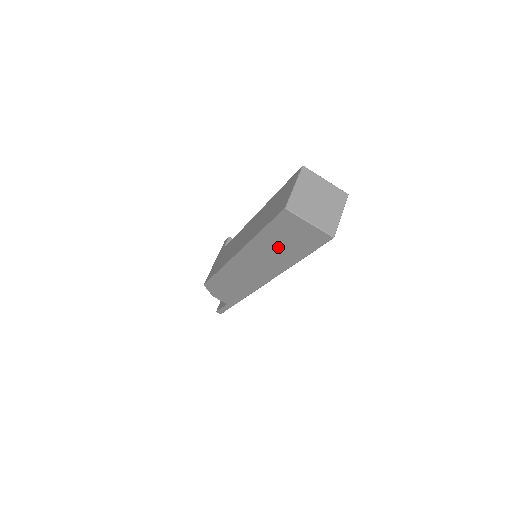
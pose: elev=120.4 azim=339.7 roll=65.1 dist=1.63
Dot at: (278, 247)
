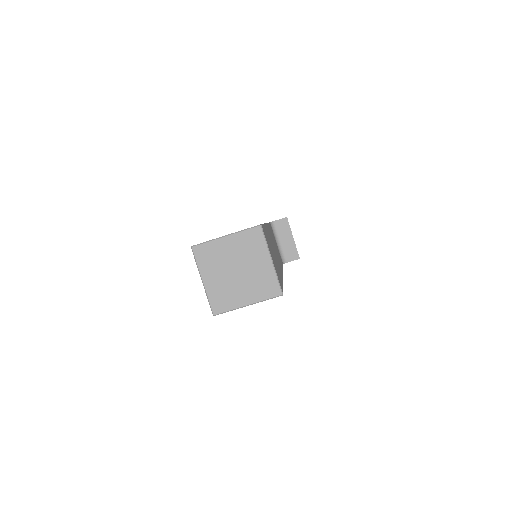
Dot at: occluded
